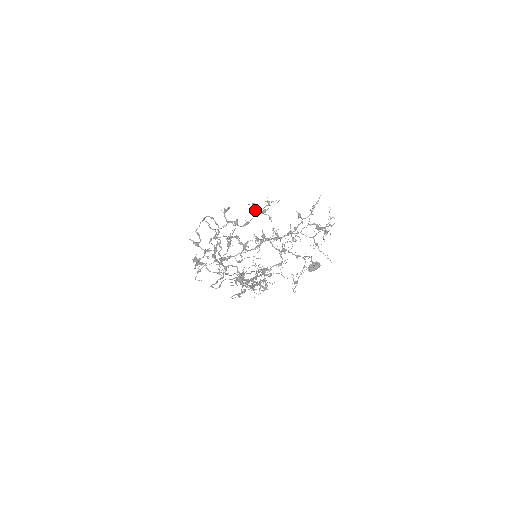
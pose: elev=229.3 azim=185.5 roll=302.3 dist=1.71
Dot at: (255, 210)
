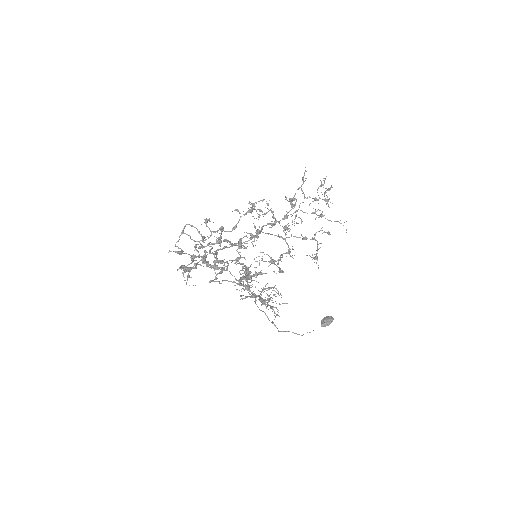
Dot at: (240, 213)
